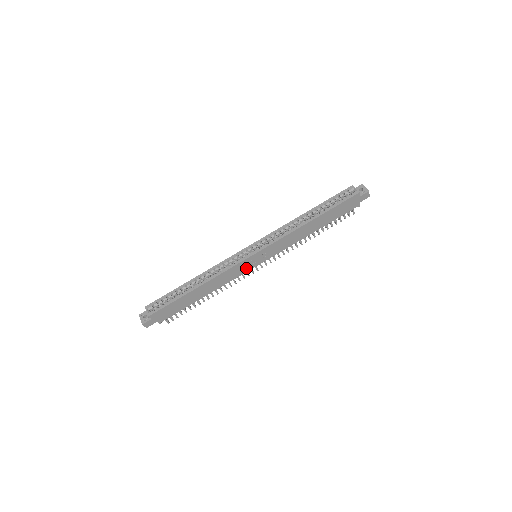
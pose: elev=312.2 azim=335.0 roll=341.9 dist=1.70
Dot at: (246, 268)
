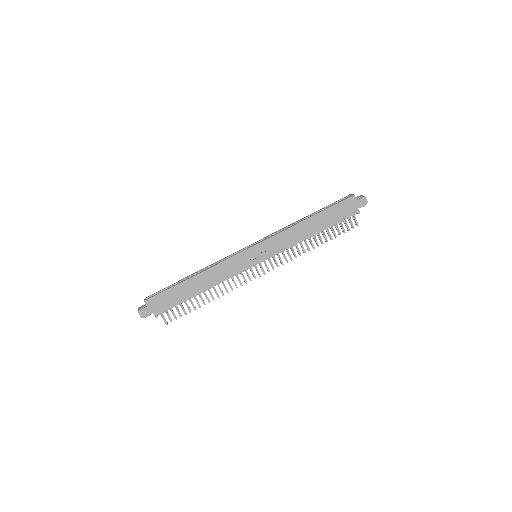
Dot at: (245, 264)
